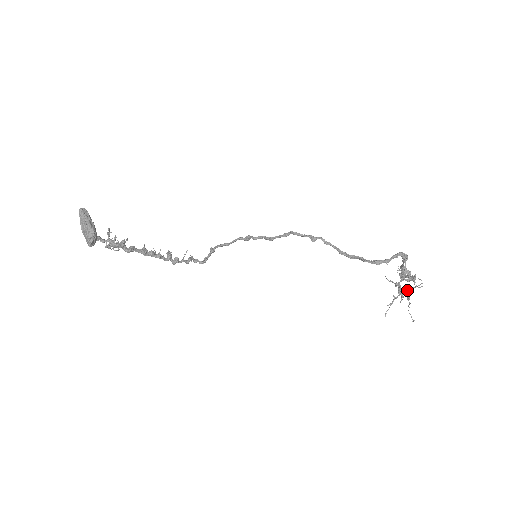
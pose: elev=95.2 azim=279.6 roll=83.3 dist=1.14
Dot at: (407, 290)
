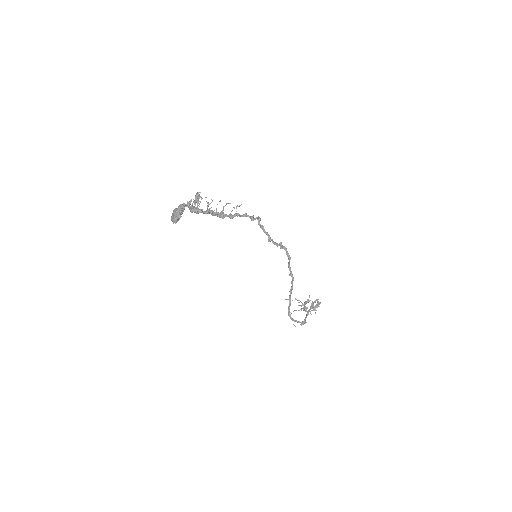
Dot at: (305, 309)
